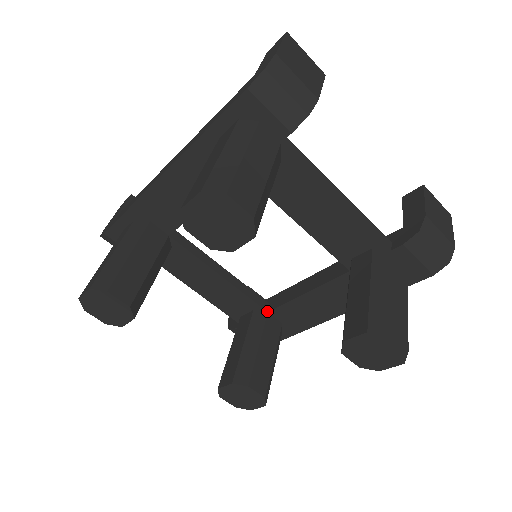
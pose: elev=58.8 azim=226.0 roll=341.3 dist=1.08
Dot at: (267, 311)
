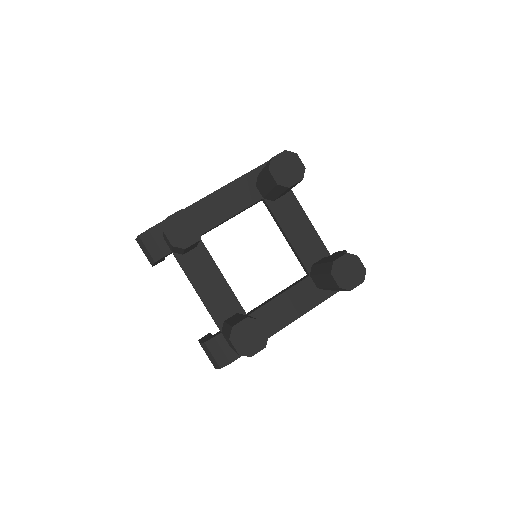
Dot at: (247, 315)
